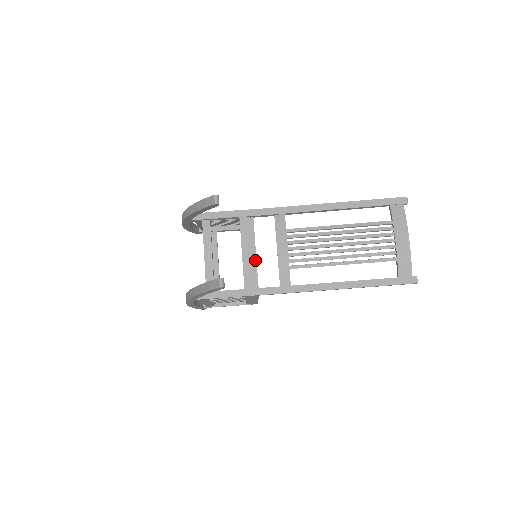
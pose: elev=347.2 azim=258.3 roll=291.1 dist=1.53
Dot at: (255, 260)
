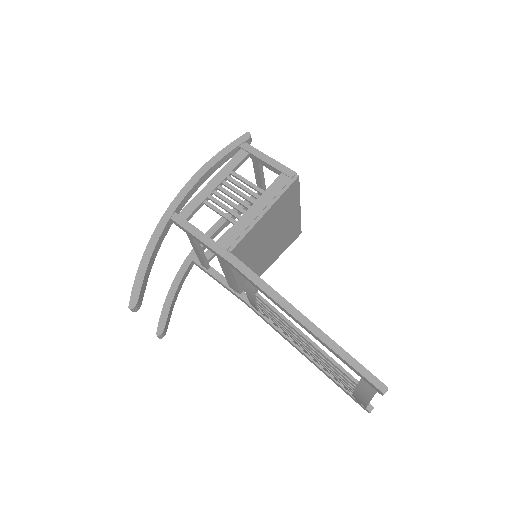
Dot at: (235, 281)
